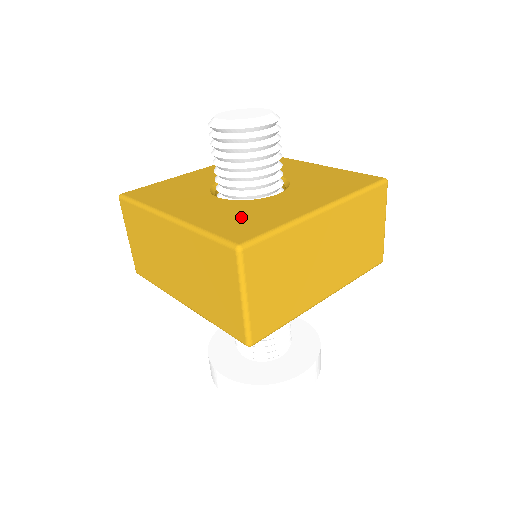
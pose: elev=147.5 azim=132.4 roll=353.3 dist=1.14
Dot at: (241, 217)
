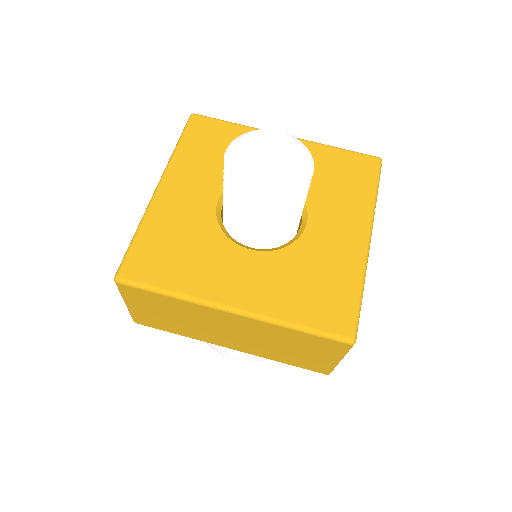
Dot at: (176, 247)
